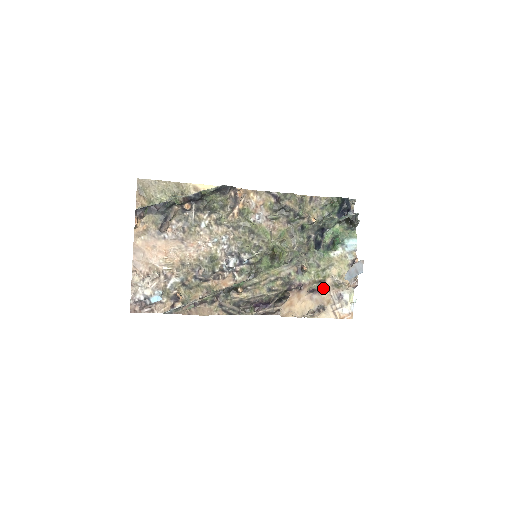
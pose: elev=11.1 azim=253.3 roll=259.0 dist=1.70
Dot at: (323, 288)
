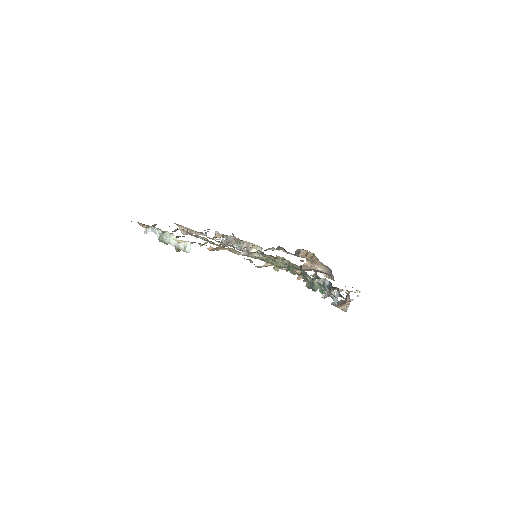
Dot at: occluded
